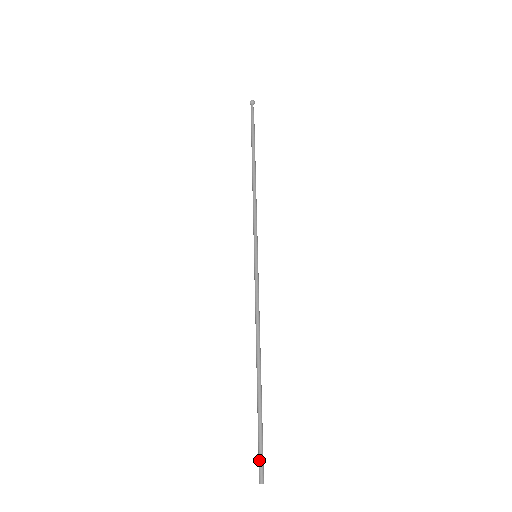
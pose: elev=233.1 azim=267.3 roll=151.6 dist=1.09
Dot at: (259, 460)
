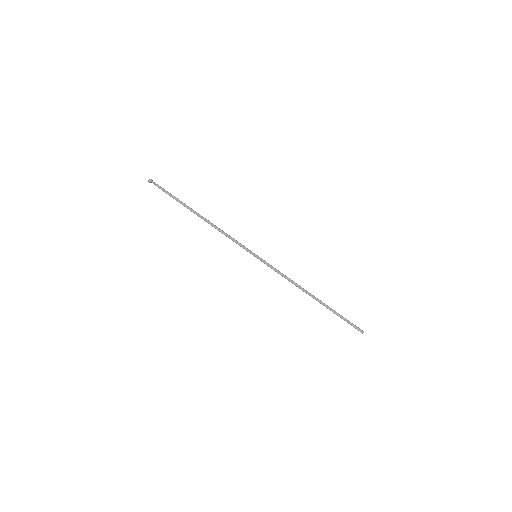
Dot at: occluded
